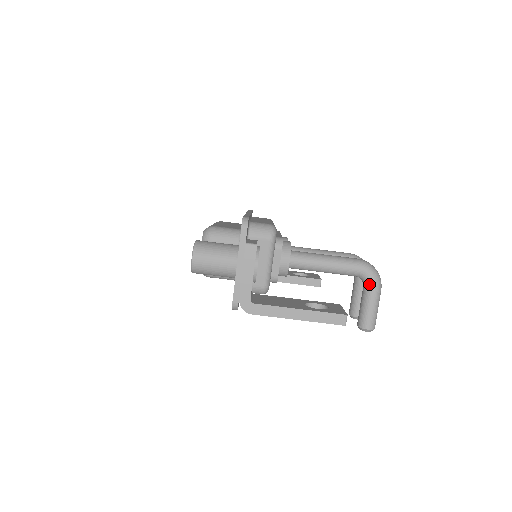
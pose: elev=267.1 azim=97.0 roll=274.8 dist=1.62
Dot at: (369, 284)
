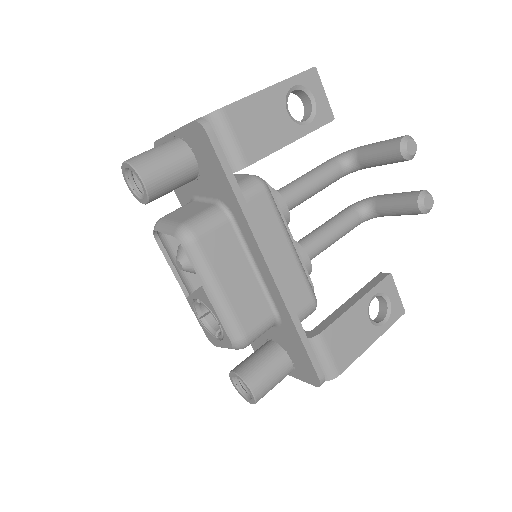
Dot at: (353, 152)
